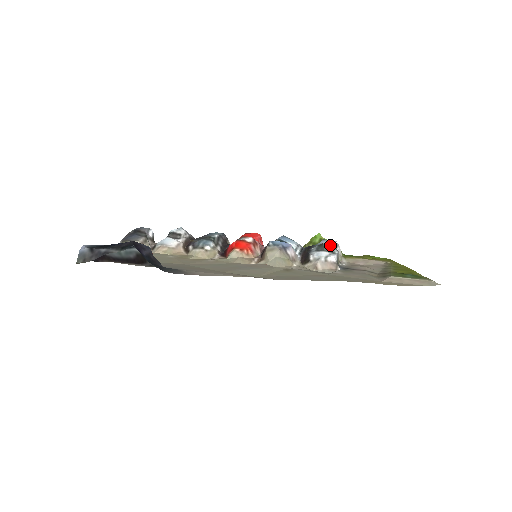
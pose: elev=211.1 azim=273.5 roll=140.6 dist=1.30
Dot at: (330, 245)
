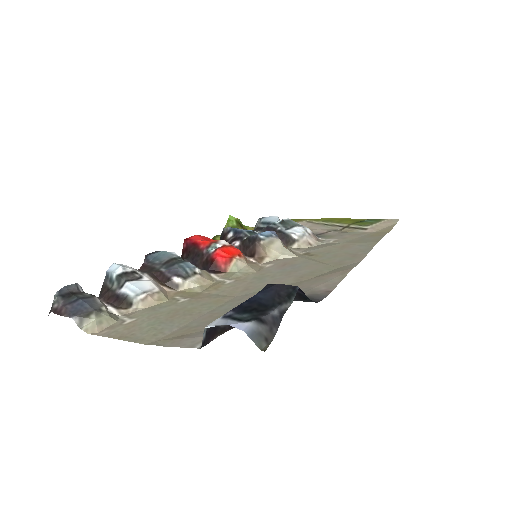
Dot at: (289, 220)
